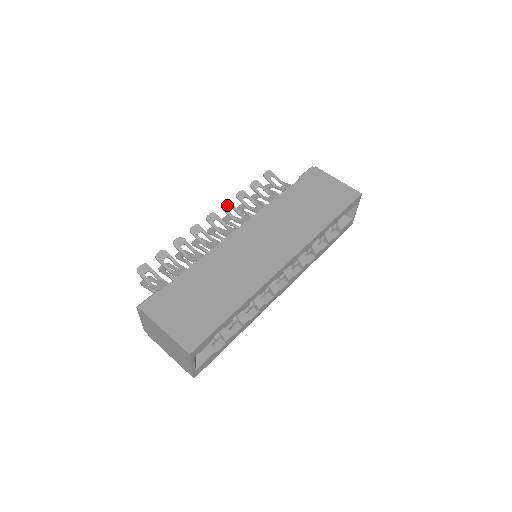
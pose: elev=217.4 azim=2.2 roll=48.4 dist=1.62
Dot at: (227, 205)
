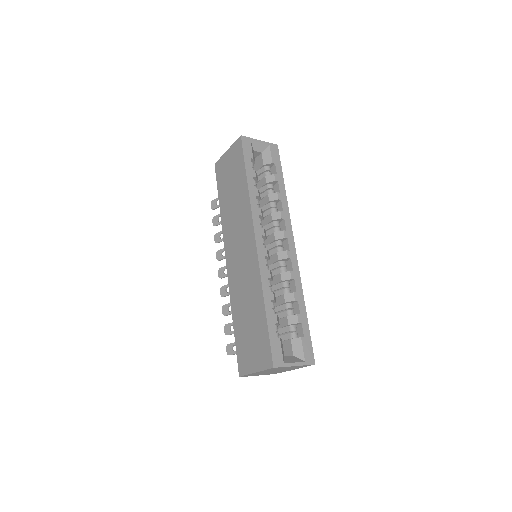
Dot at: (218, 255)
